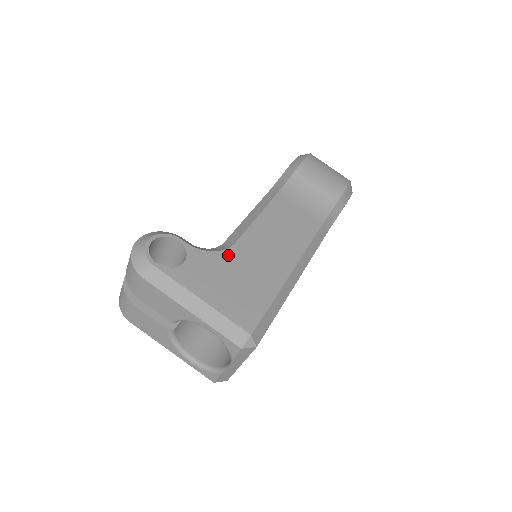
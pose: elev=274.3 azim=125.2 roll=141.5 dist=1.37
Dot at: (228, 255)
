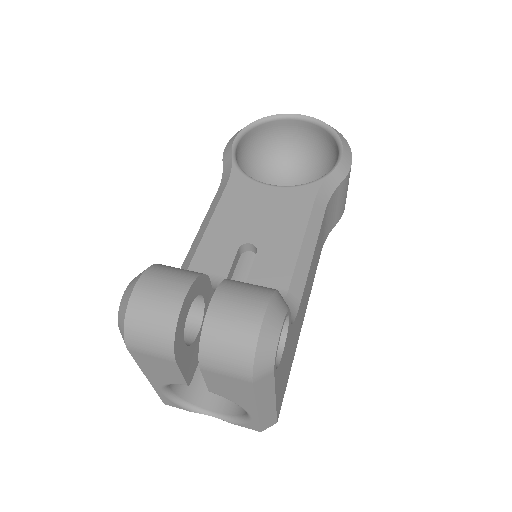
Dot at: occluded
